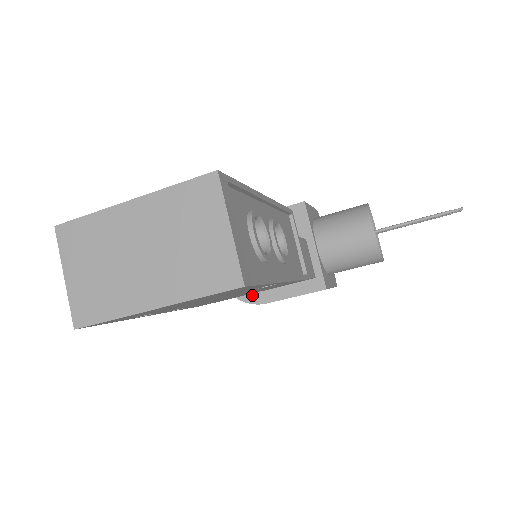
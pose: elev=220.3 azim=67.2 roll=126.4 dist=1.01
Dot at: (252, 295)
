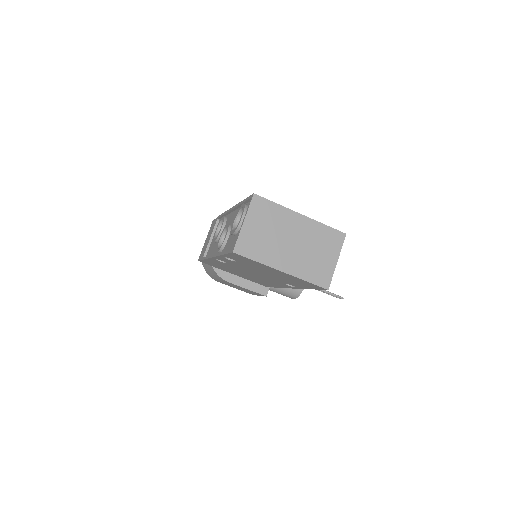
Dot at: (223, 272)
